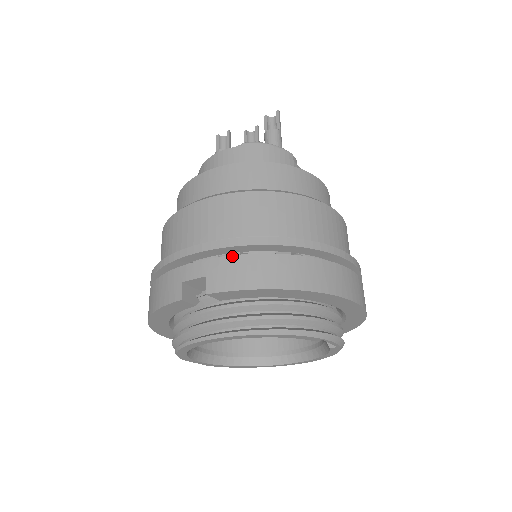
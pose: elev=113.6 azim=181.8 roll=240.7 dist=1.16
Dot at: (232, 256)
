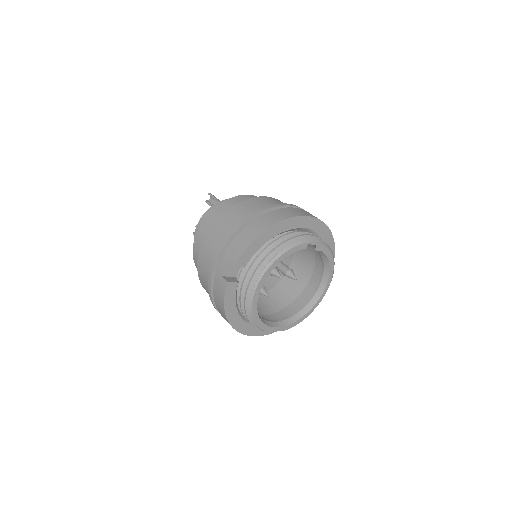
Dot at: (231, 243)
